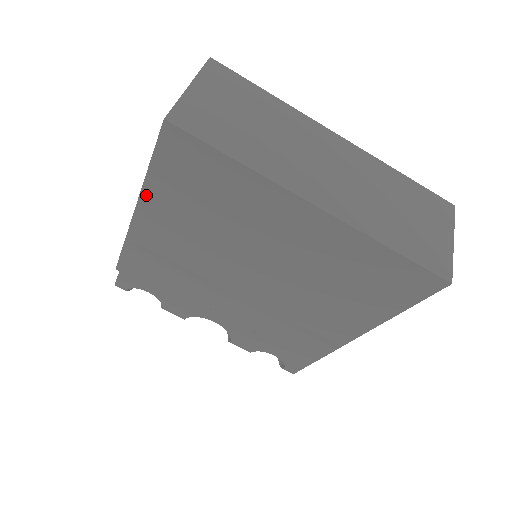
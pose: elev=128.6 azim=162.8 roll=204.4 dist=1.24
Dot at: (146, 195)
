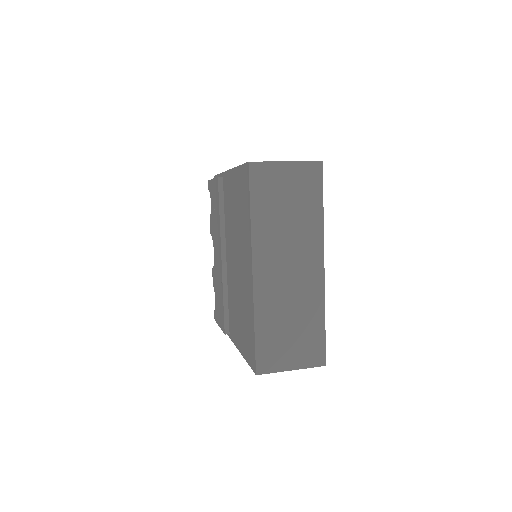
Dot at: (233, 172)
